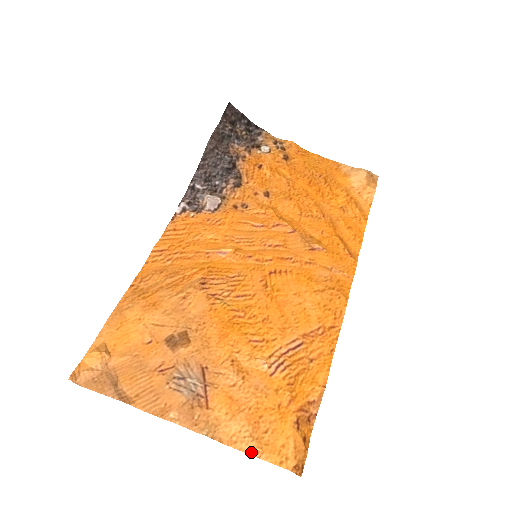
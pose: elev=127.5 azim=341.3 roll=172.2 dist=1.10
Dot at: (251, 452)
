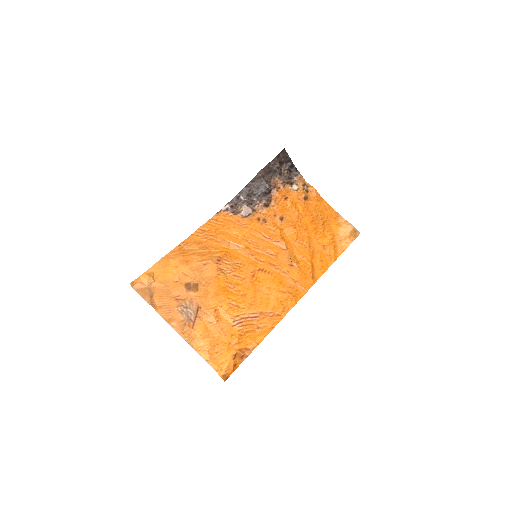
Dot at: (205, 359)
